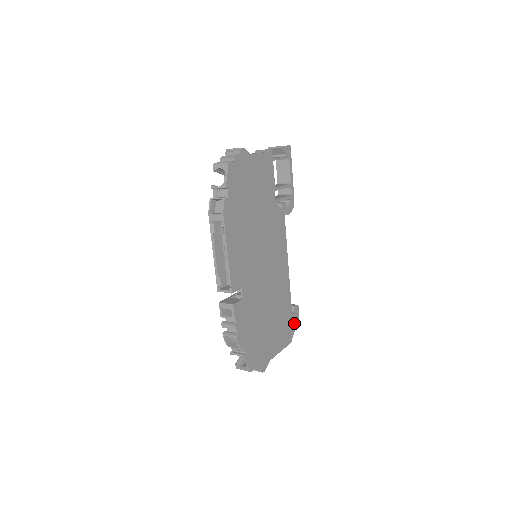
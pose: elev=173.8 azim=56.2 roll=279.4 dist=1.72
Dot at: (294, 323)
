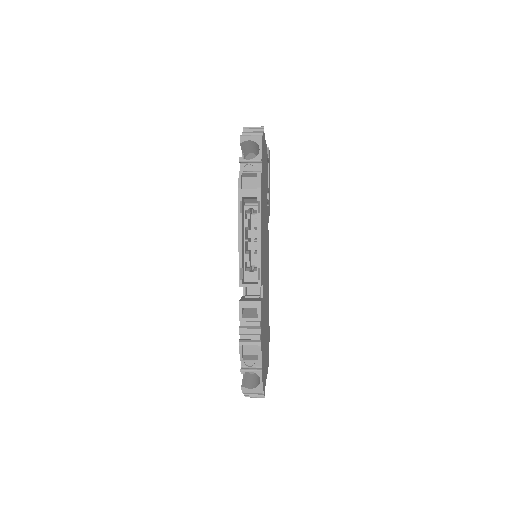
Dot at: occluded
